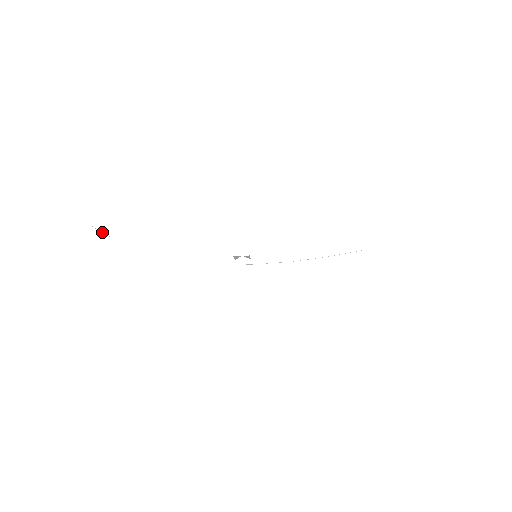
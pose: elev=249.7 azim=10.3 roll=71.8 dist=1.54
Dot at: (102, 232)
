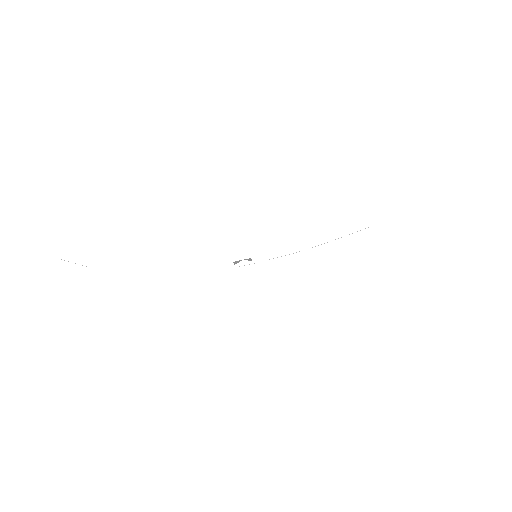
Dot at: occluded
